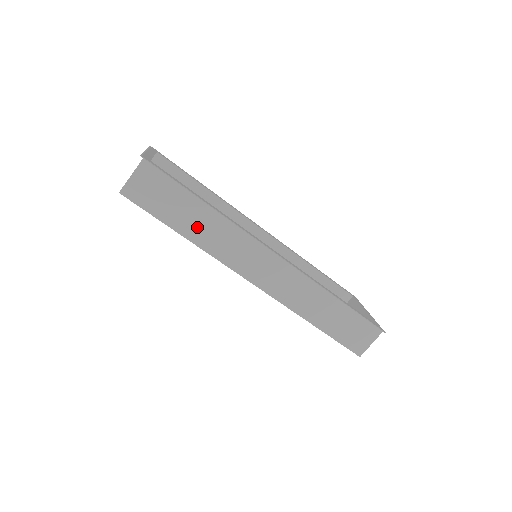
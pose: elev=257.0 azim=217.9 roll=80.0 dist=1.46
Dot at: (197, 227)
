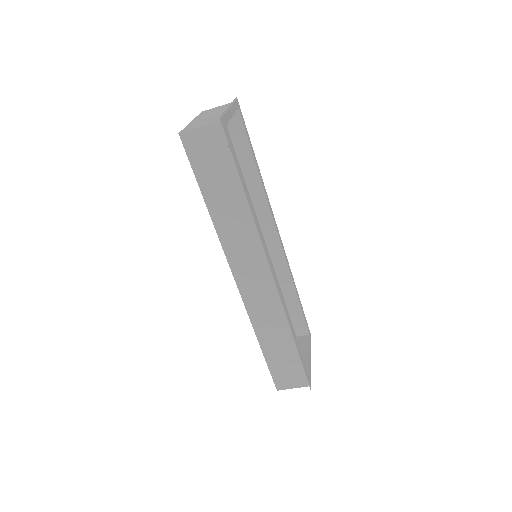
Dot at: (224, 208)
